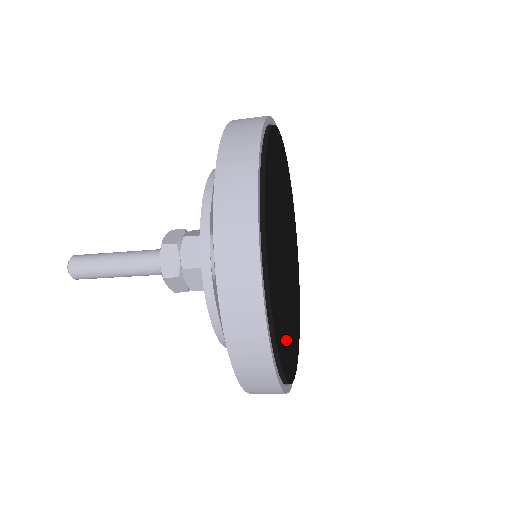
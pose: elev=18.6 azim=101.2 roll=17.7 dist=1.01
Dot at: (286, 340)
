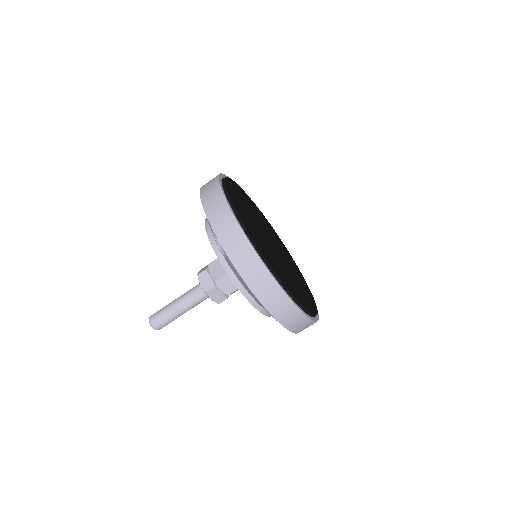
Dot at: (290, 284)
